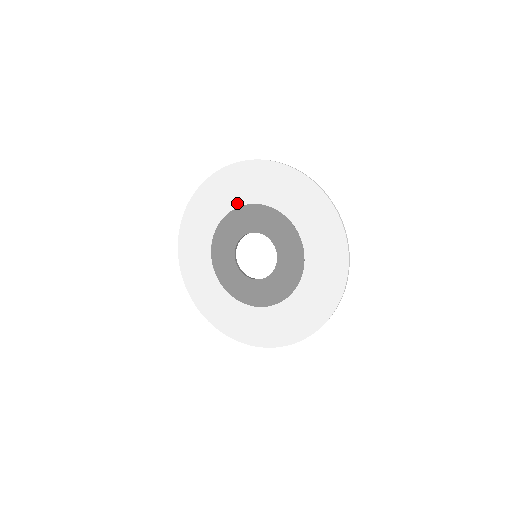
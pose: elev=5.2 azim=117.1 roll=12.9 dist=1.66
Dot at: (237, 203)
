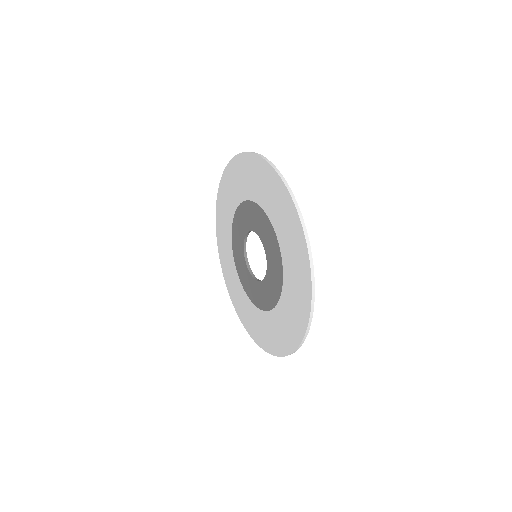
Dot at: (257, 199)
